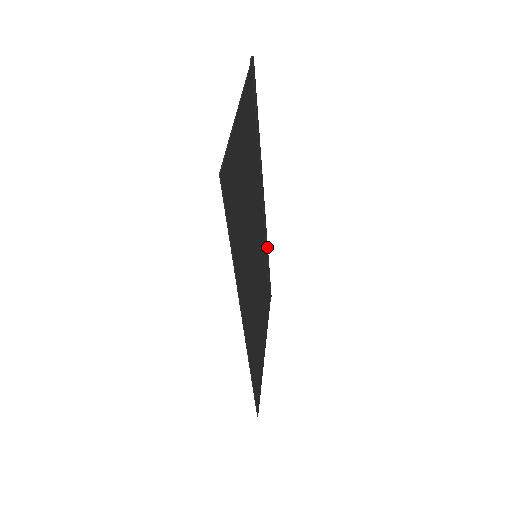
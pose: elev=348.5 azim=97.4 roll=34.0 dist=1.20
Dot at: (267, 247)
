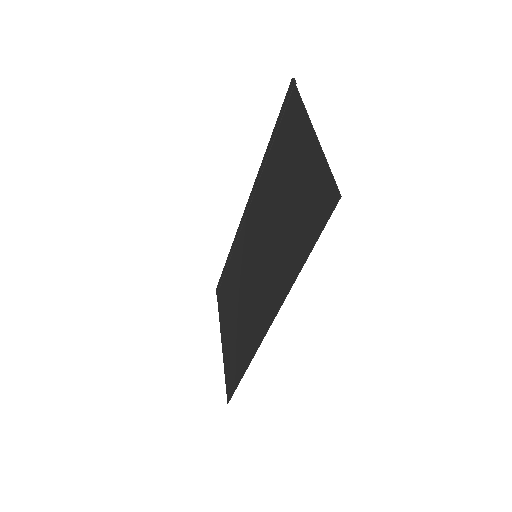
Dot at: occluded
